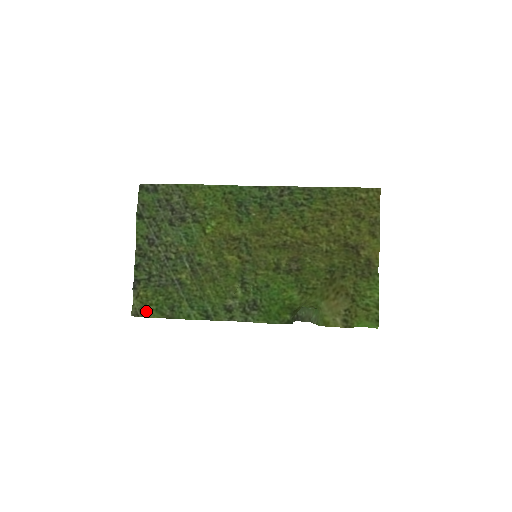
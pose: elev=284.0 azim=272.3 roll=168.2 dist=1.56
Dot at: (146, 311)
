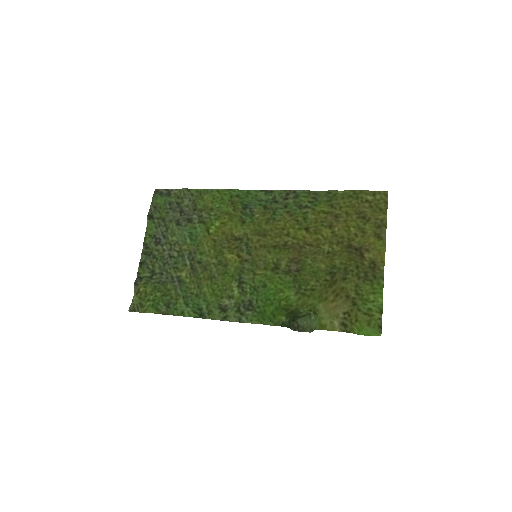
Dot at: (143, 307)
